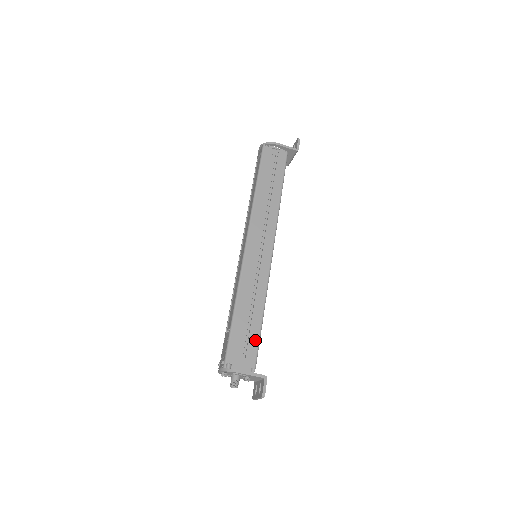
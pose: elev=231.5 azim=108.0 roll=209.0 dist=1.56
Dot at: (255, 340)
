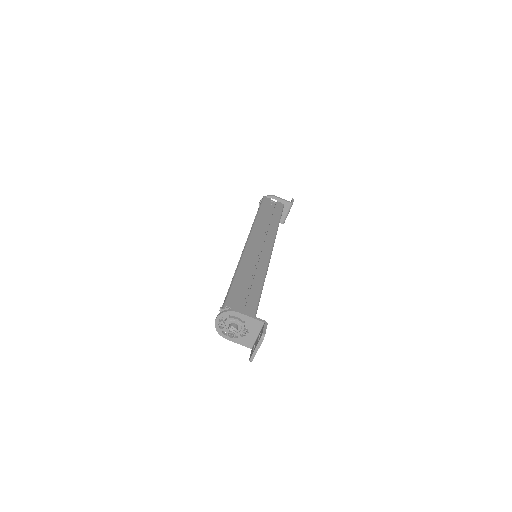
Dot at: (255, 298)
